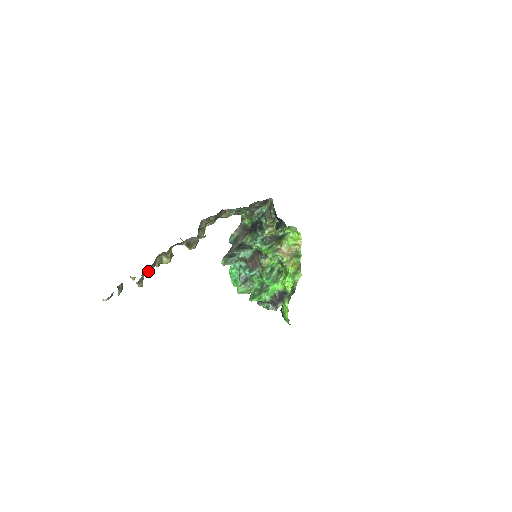
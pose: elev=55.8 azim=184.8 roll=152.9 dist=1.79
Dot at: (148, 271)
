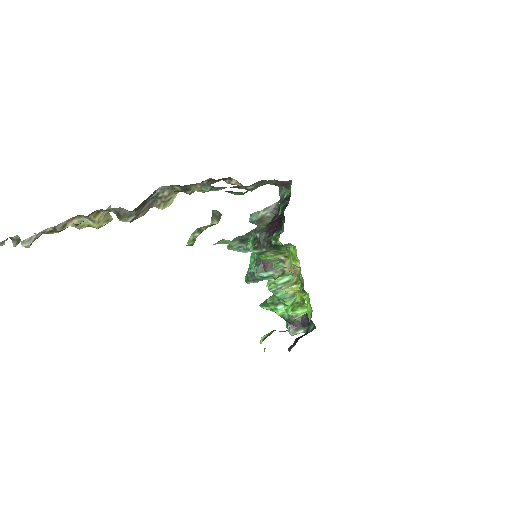
Dot at: (55, 231)
